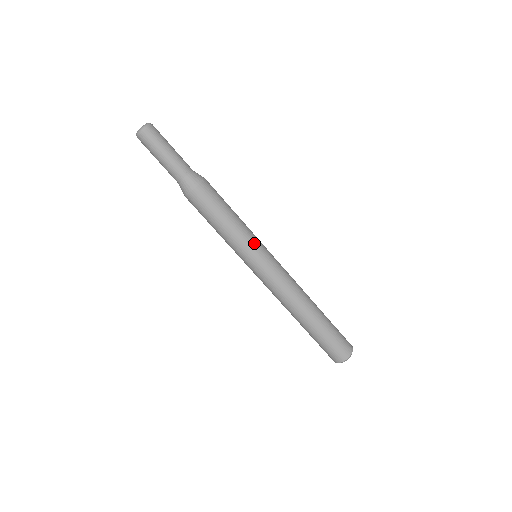
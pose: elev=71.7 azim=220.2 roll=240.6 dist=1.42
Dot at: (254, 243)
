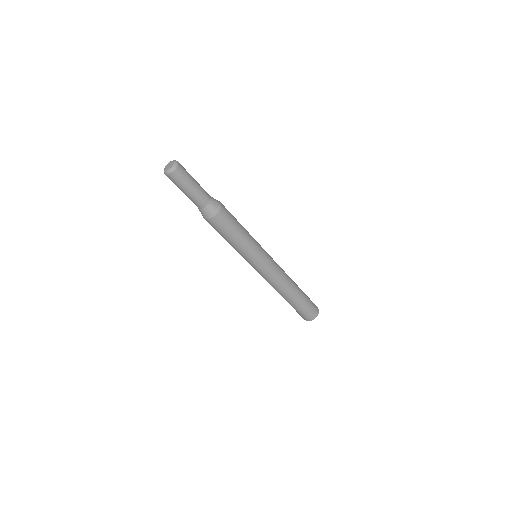
Dot at: (254, 255)
